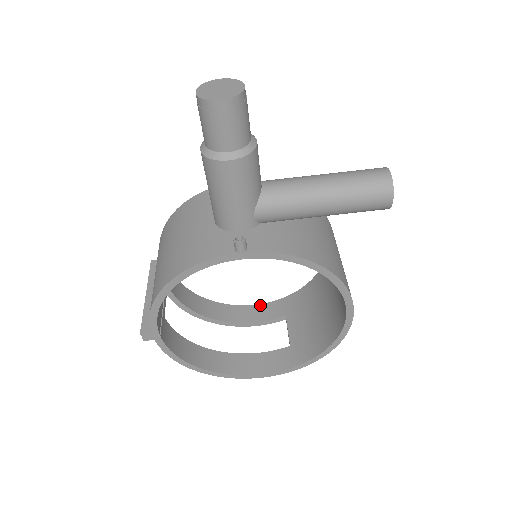
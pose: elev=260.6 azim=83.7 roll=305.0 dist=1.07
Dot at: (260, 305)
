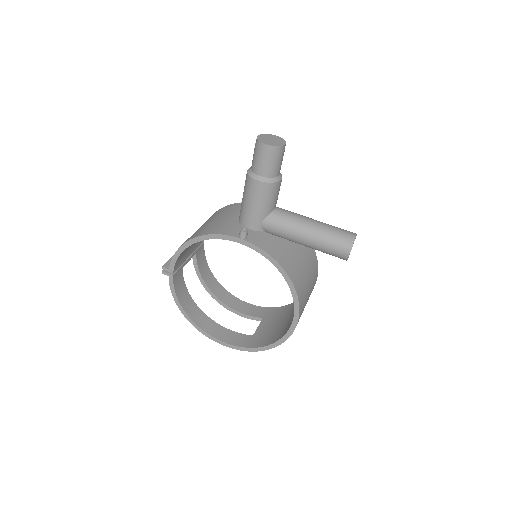
Dot at: (251, 305)
